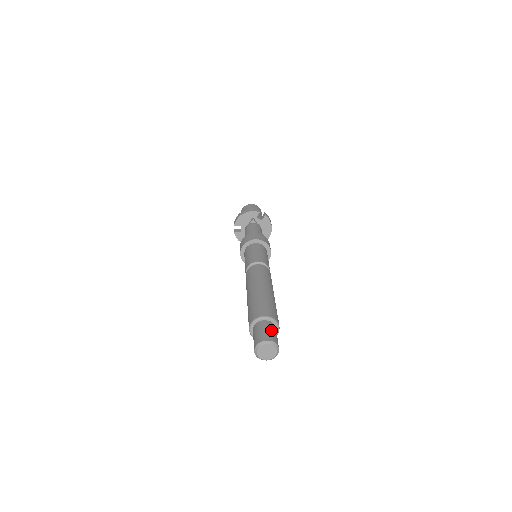
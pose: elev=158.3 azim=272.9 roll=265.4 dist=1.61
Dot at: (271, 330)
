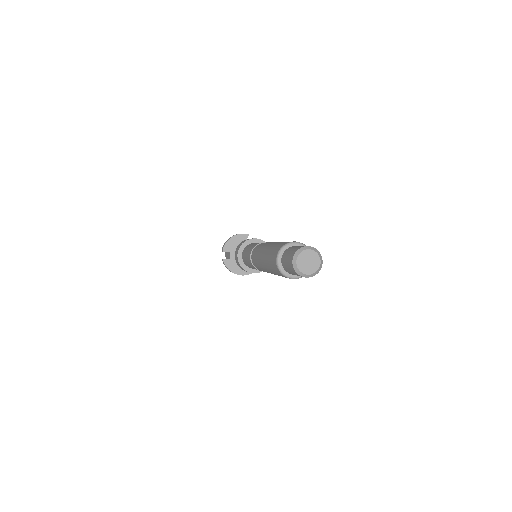
Dot at: occluded
